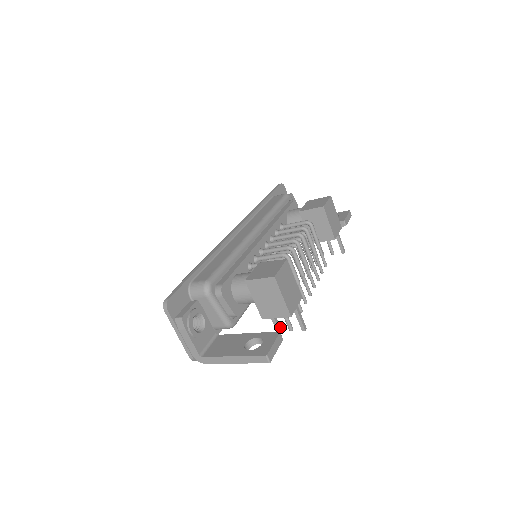
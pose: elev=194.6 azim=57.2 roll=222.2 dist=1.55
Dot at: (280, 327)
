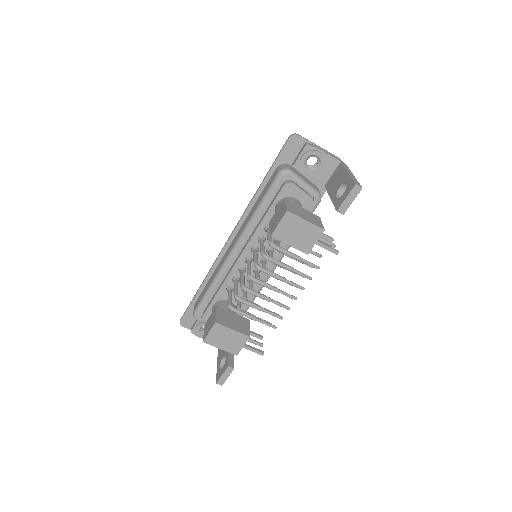
Dot at: (261, 337)
